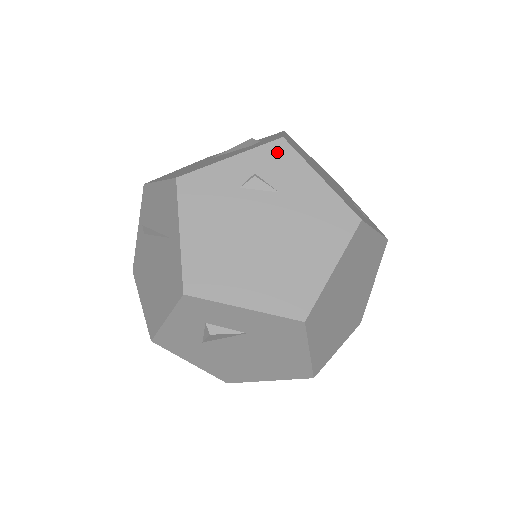
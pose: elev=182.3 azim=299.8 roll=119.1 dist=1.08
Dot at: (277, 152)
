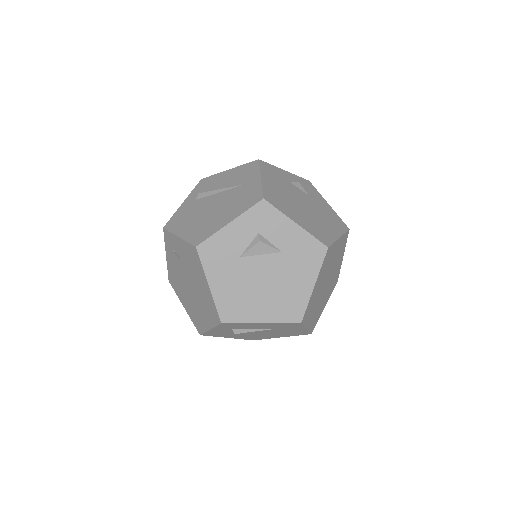
Dot at: (307, 183)
